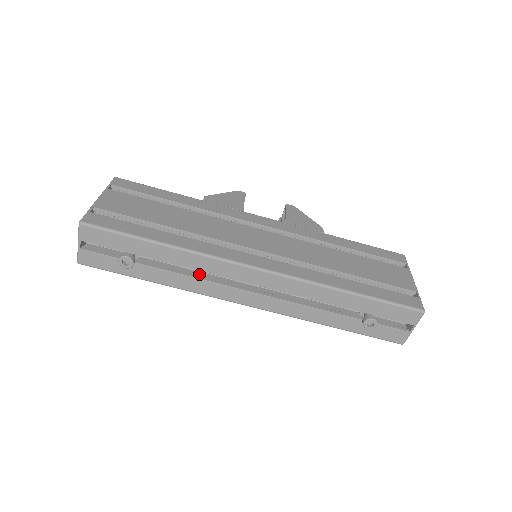
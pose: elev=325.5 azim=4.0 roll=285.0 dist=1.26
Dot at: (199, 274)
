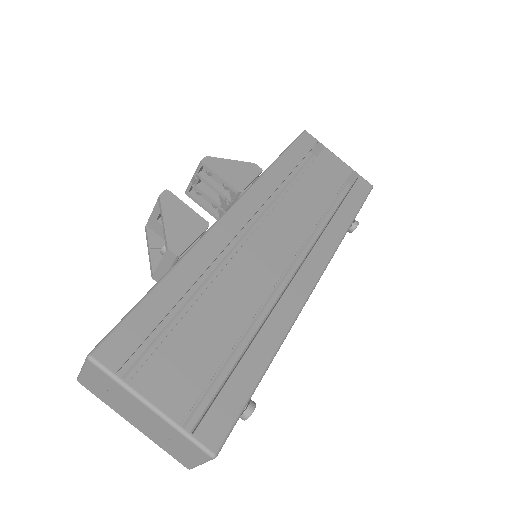
Dot at: occluded
